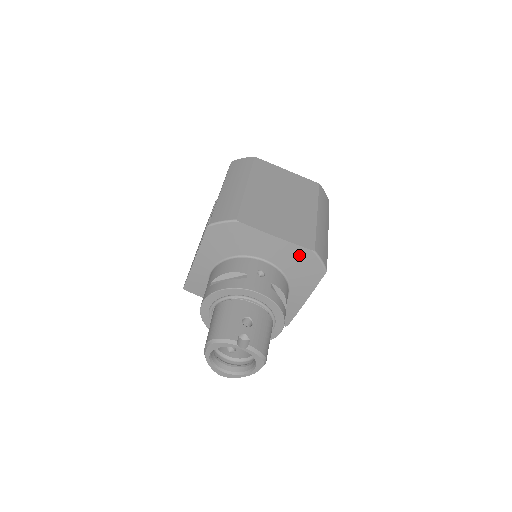
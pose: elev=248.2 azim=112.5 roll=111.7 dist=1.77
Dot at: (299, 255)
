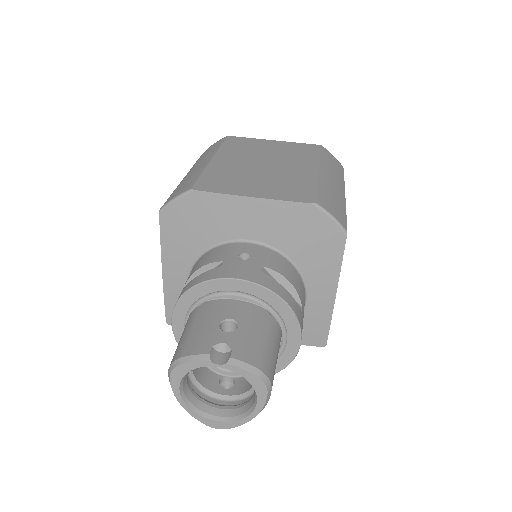
Dot at: (296, 217)
